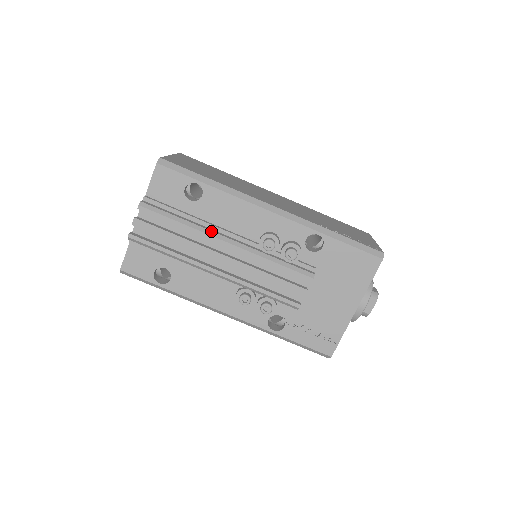
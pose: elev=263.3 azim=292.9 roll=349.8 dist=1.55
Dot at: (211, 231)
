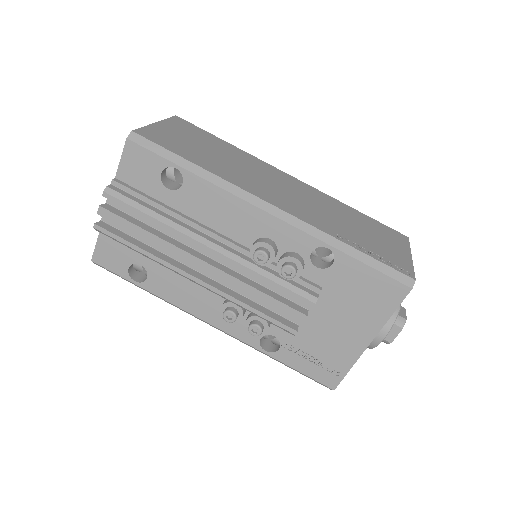
Dot at: (191, 231)
